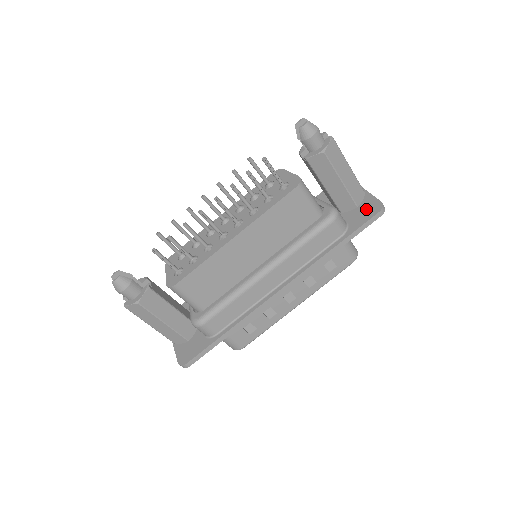
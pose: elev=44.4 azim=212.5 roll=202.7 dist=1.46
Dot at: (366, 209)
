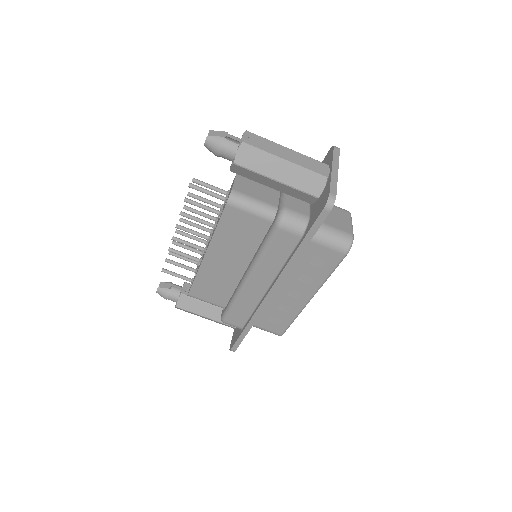
Dot at: (321, 202)
